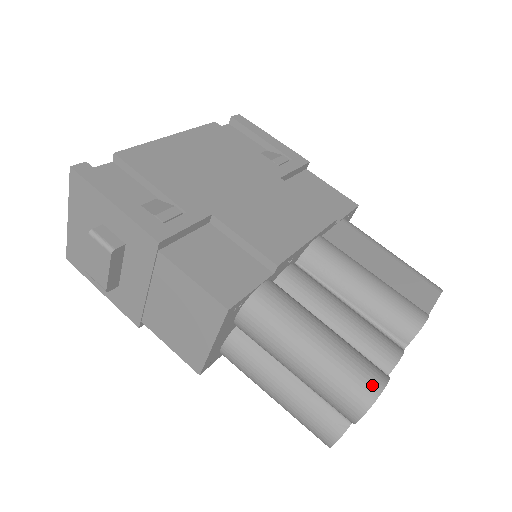
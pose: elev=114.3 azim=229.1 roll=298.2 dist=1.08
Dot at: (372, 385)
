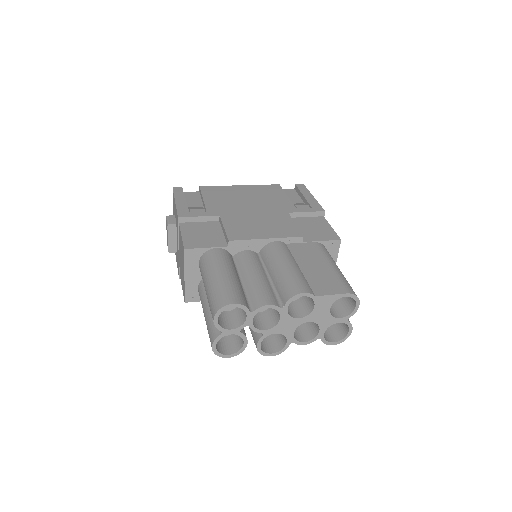
Dot at: (226, 301)
